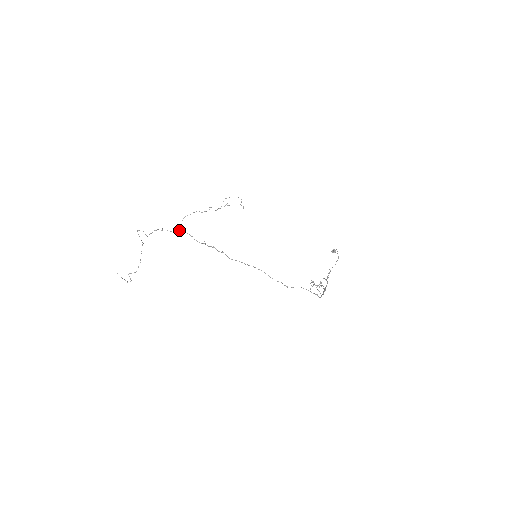
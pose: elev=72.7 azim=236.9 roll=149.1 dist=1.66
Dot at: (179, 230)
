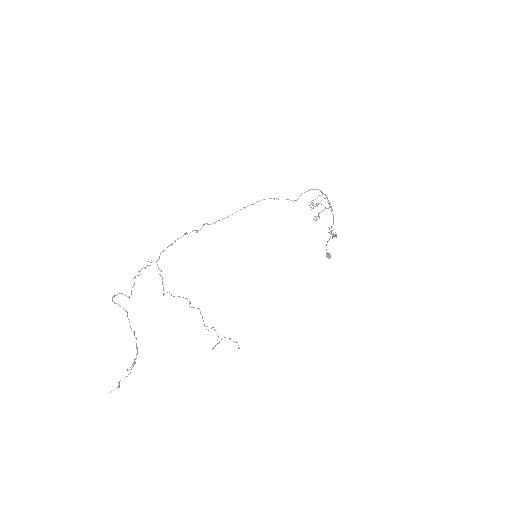
Dot at: (160, 274)
